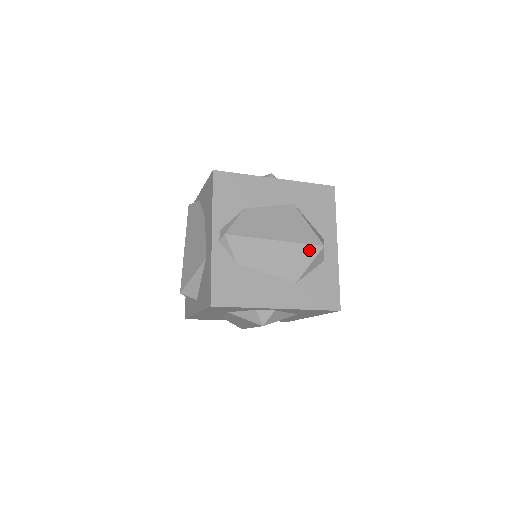
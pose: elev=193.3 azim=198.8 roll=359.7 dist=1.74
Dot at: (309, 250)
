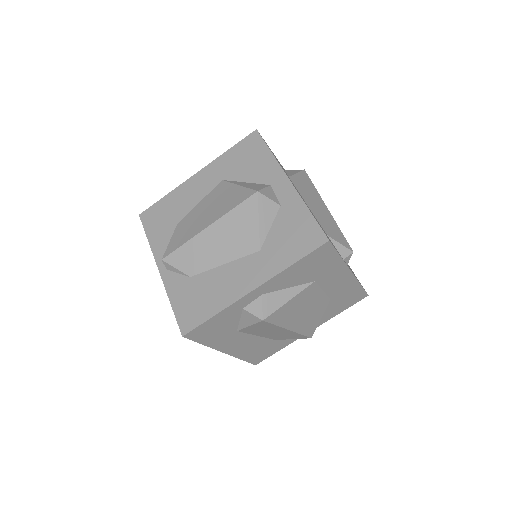
Dot at: (246, 208)
